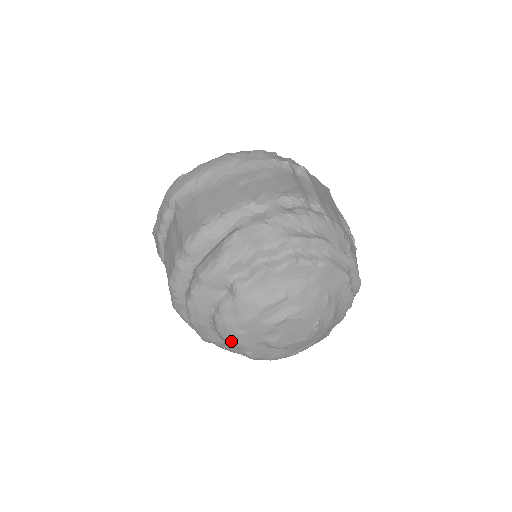
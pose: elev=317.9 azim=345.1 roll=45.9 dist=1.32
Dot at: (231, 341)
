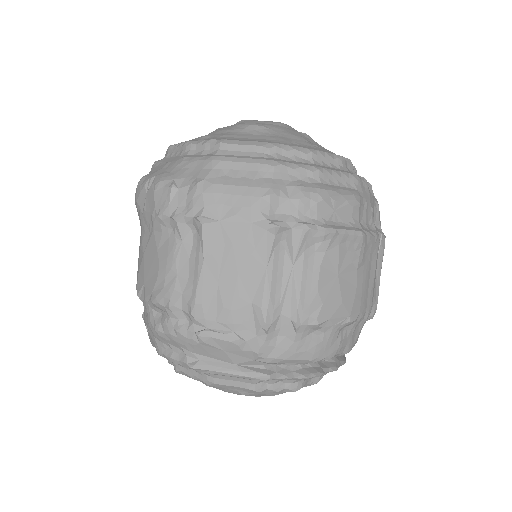
Dot at: occluded
